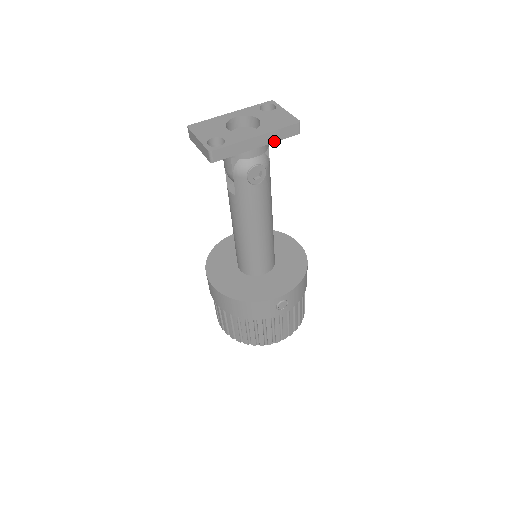
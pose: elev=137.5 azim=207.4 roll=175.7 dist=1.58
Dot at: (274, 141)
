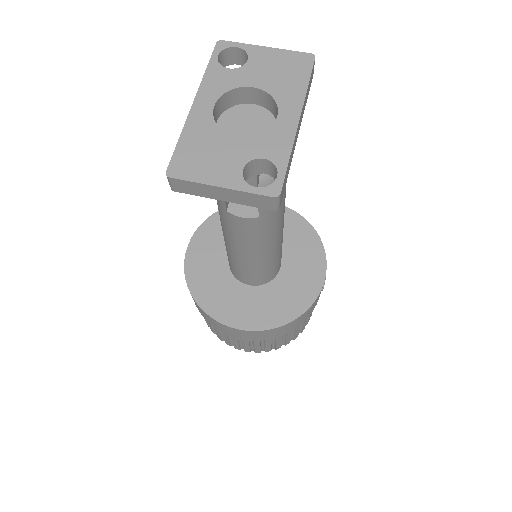
Dot at: (304, 109)
